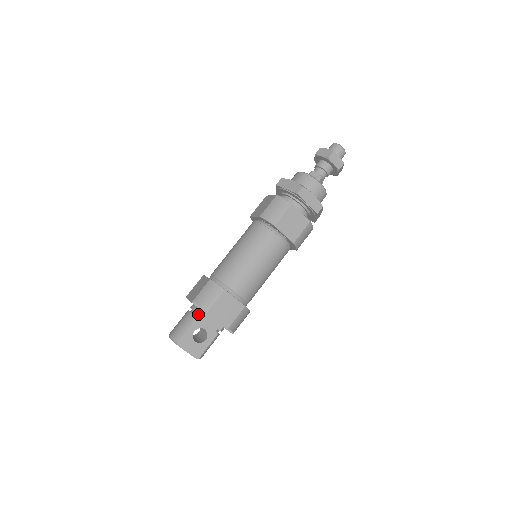
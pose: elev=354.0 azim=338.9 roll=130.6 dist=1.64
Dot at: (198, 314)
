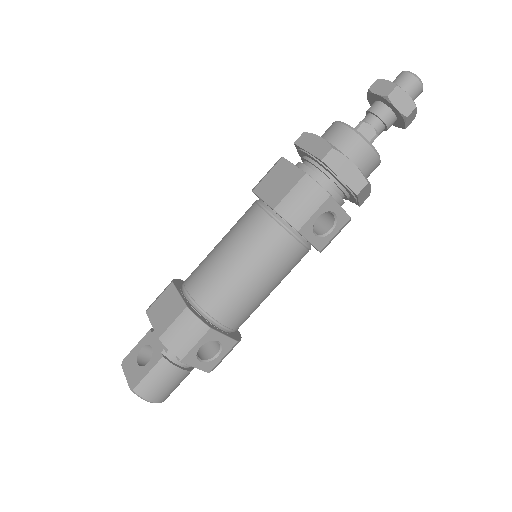
Dot at: occluded
